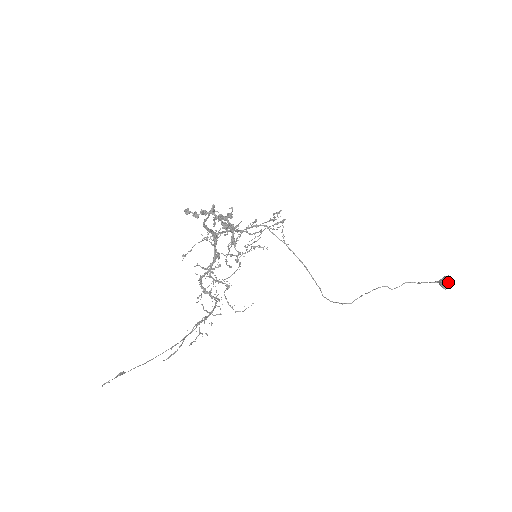
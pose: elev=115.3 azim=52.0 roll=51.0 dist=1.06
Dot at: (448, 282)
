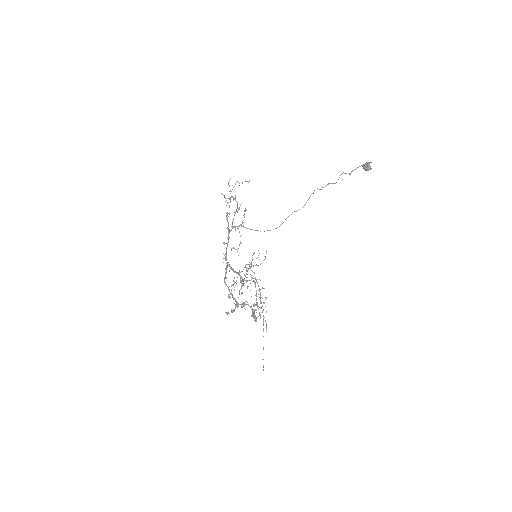
Dot at: (368, 169)
